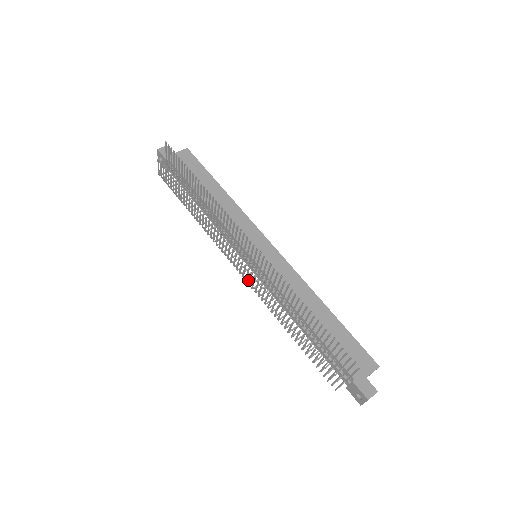
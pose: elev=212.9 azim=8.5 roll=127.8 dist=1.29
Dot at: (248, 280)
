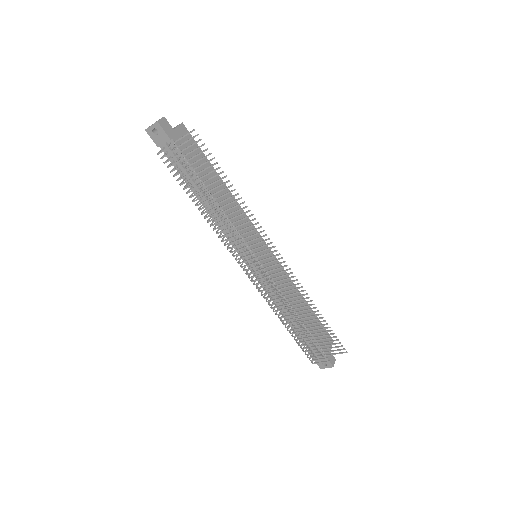
Dot at: (252, 280)
